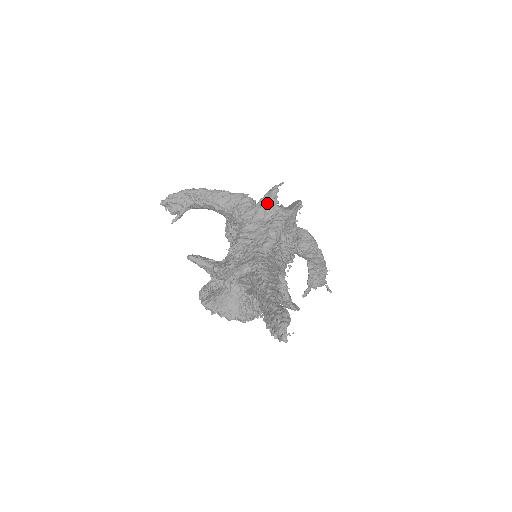
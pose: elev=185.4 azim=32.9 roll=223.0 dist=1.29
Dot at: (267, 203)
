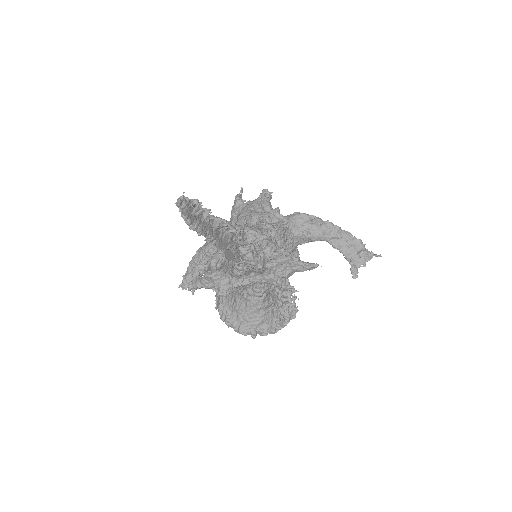
Dot at: (234, 208)
